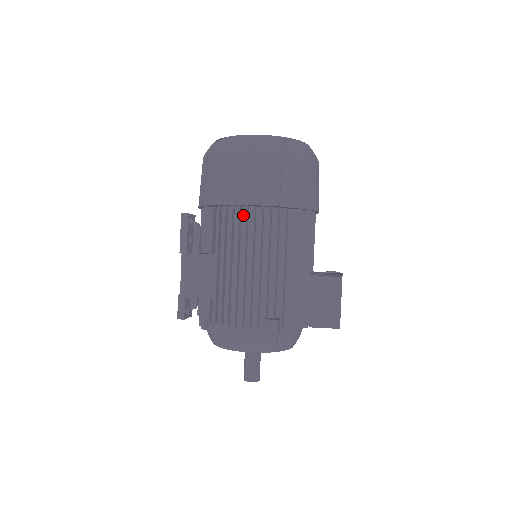
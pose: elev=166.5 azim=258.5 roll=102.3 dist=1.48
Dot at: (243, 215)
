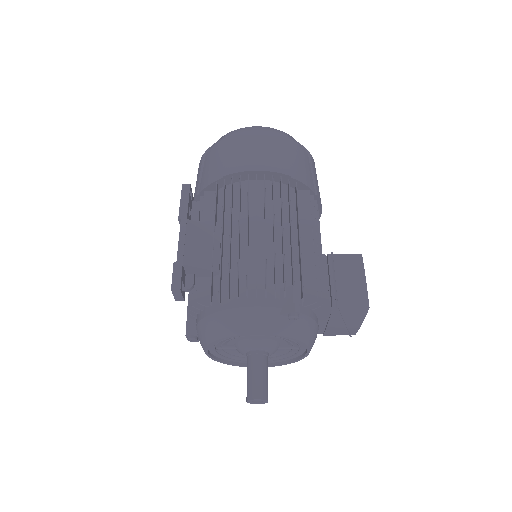
Dot at: (251, 187)
